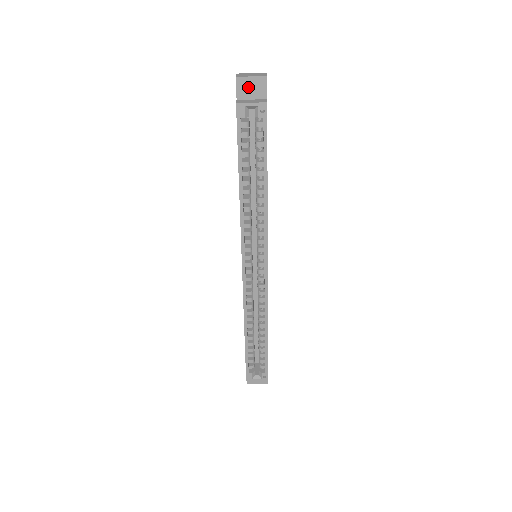
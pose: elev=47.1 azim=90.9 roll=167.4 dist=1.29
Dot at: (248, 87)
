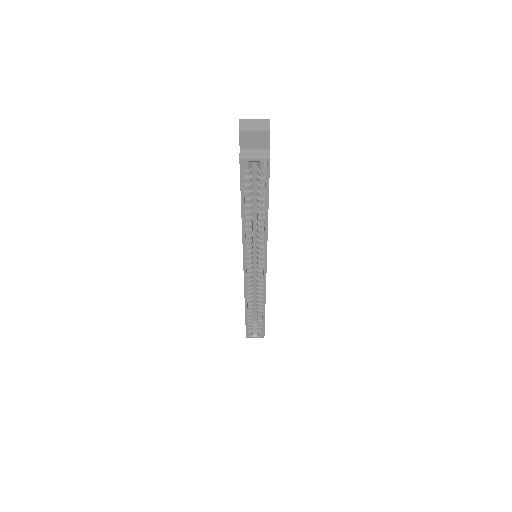
Dot at: (251, 139)
